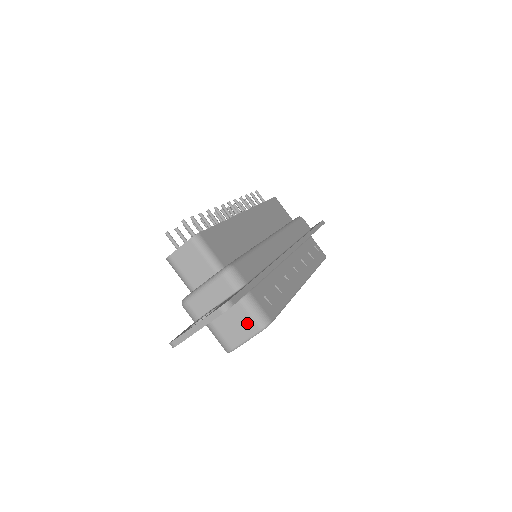
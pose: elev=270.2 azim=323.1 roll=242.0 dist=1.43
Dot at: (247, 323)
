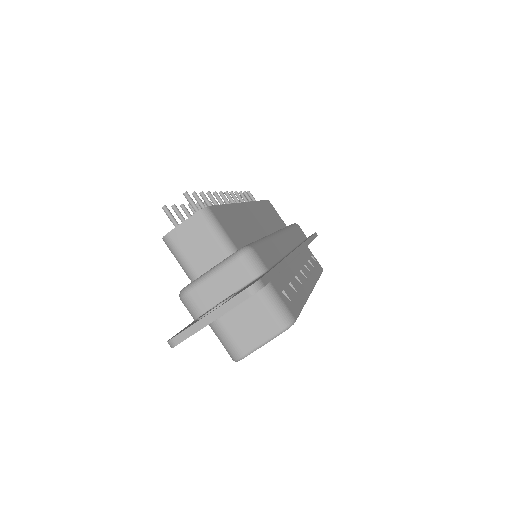
Dot at: (266, 320)
